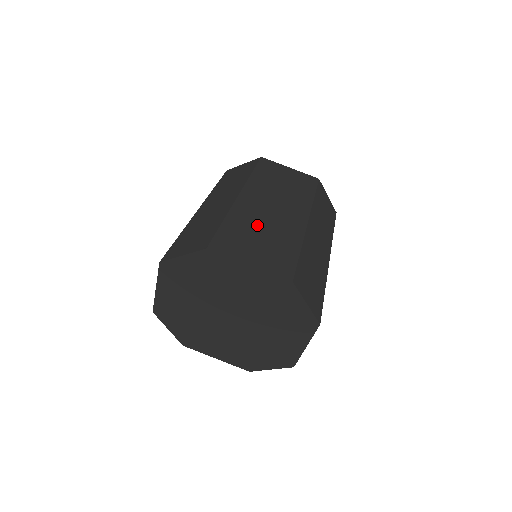
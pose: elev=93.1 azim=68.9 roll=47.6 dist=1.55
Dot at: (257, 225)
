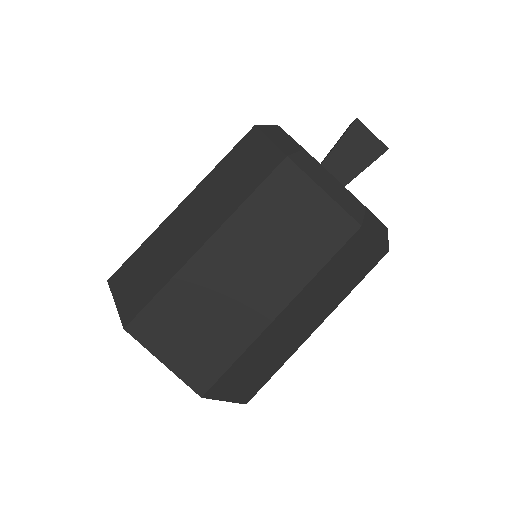
Dot at: (202, 306)
